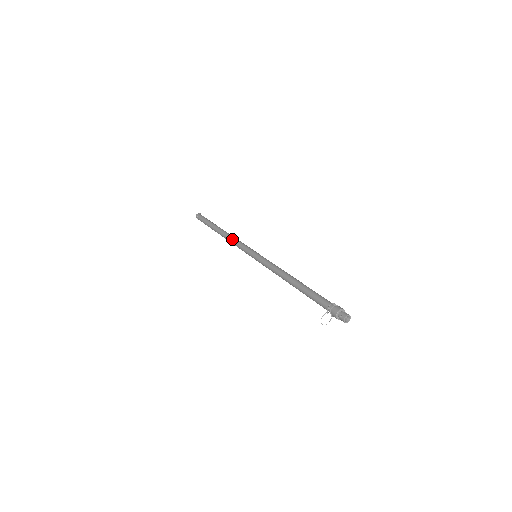
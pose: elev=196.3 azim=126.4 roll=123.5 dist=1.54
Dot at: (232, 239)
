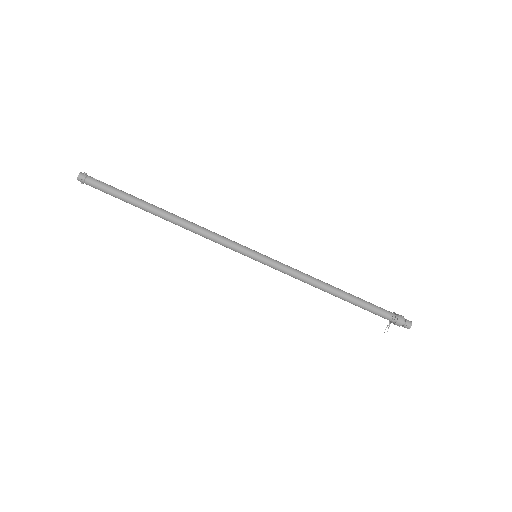
Dot at: (201, 231)
